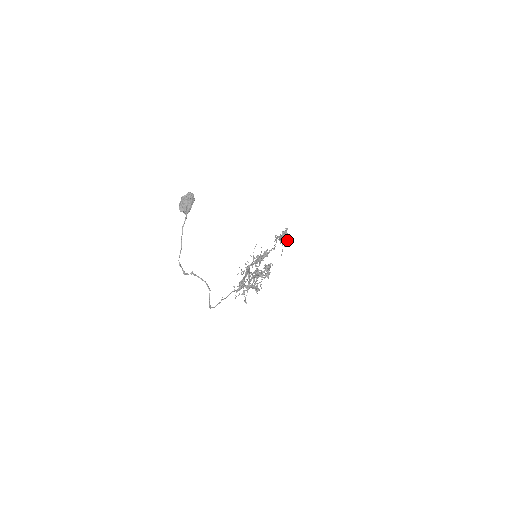
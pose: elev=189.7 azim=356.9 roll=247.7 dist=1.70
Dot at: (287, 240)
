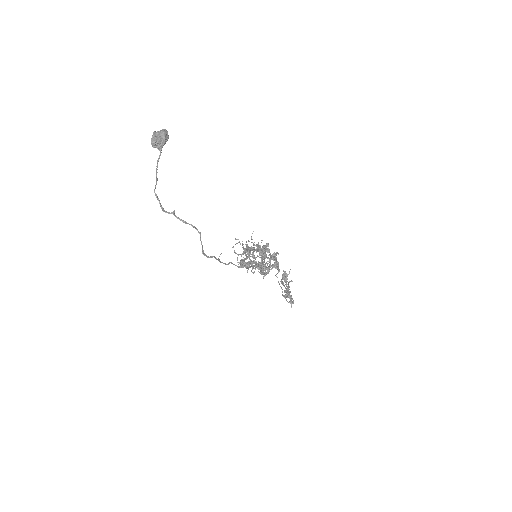
Dot at: (292, 298)
